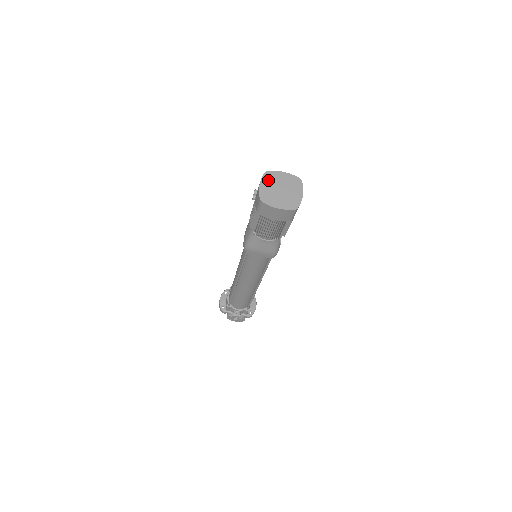
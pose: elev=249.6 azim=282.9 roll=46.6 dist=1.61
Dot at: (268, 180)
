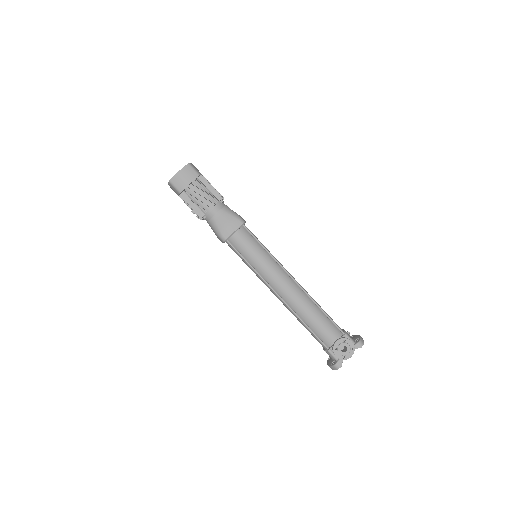
Dot at: occluded
